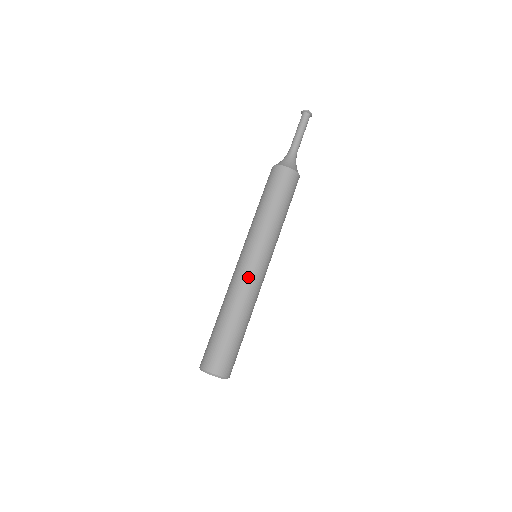
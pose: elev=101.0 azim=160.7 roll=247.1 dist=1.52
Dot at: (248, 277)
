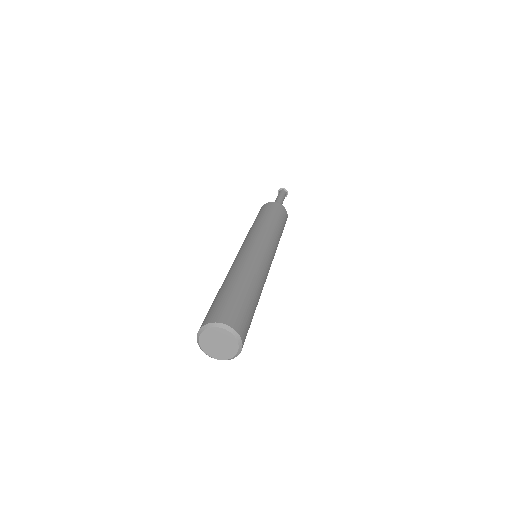
Dot at: (264, 260)
